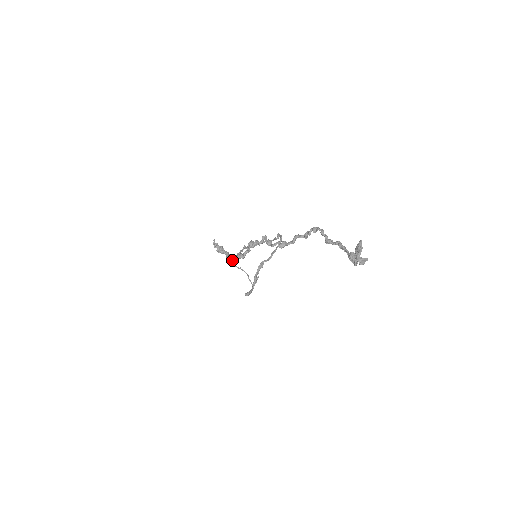
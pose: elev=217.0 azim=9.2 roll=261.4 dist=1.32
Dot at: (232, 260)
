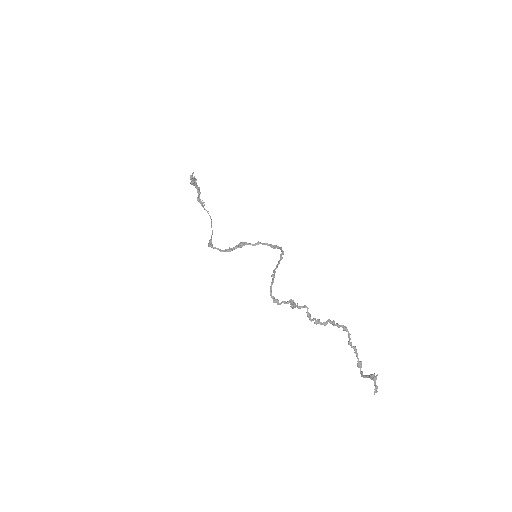
Dot at: occluded
